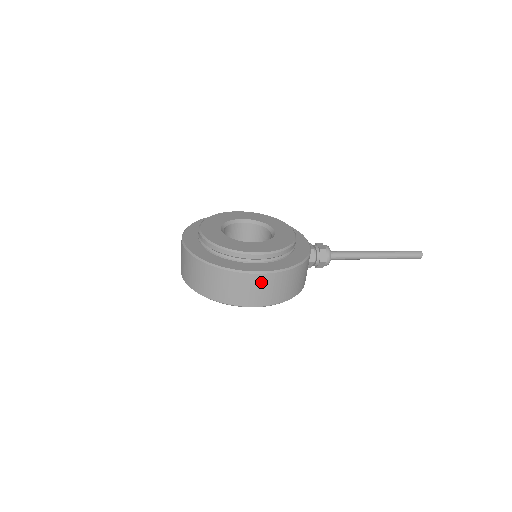
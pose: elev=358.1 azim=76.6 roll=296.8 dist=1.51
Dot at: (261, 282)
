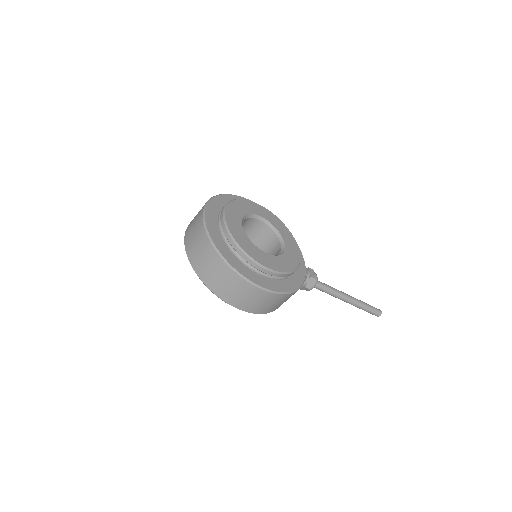
Dot at: (258, 295)
